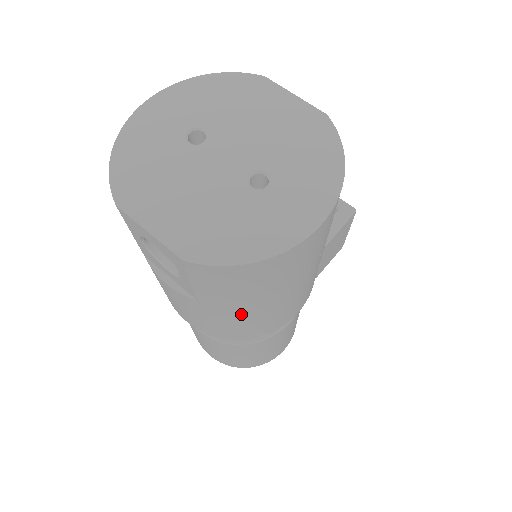
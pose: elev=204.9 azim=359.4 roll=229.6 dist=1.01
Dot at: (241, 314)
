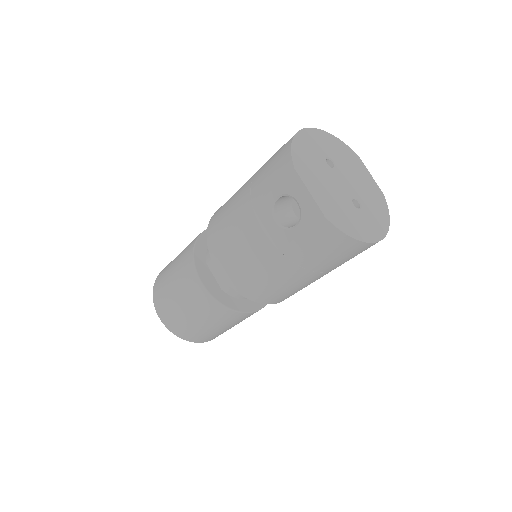
Dot at: (288, 274)
